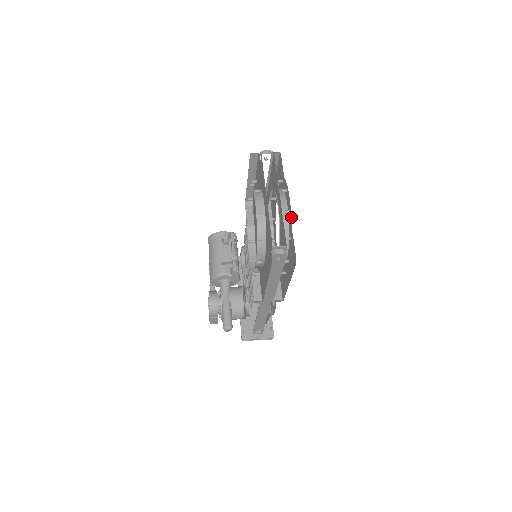
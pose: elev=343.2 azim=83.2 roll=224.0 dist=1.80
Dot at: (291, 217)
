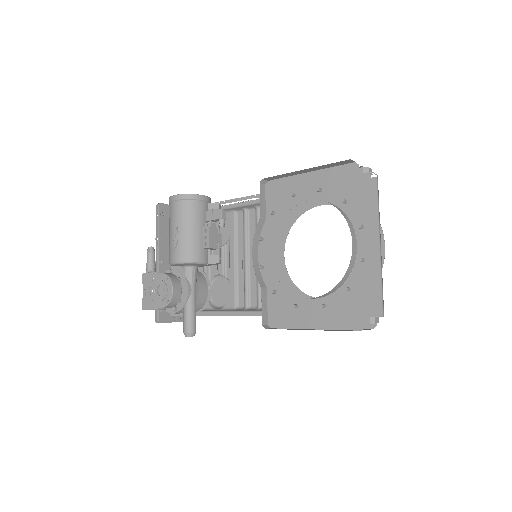
Dot at: occluded
